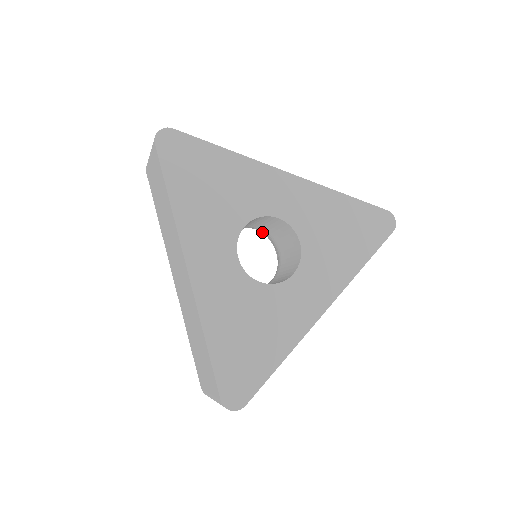
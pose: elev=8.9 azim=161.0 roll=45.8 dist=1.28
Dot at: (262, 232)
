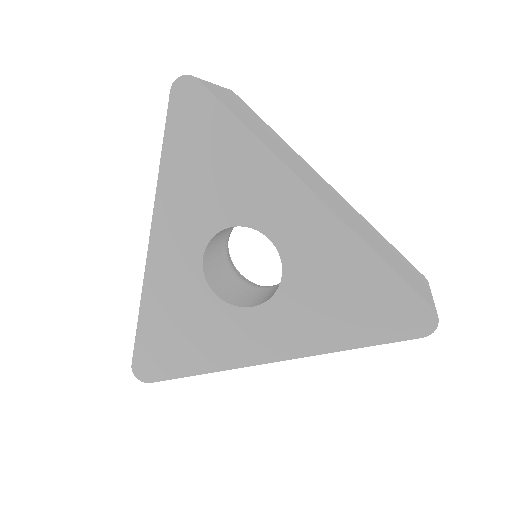
Dot at: occluded
